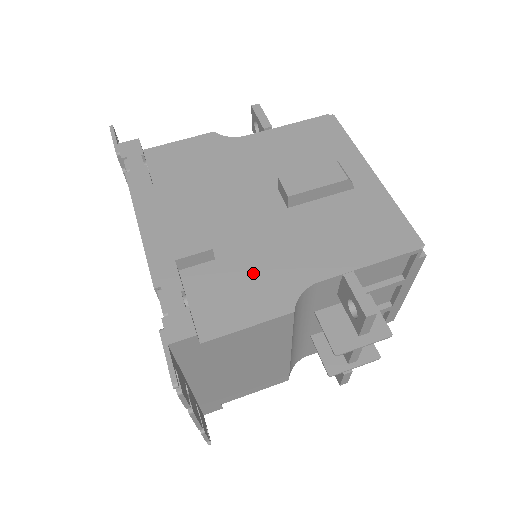
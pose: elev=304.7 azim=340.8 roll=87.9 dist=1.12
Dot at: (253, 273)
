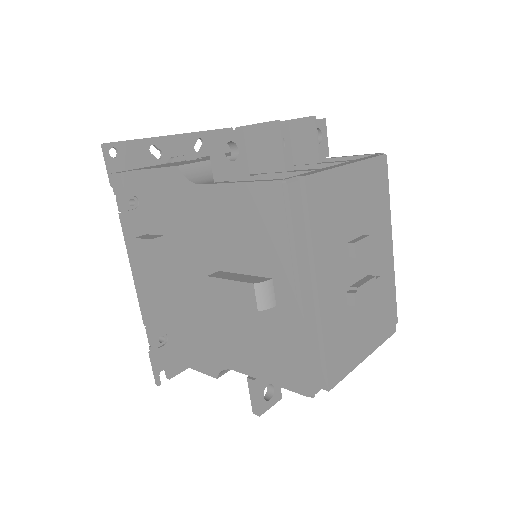
Dot at: (198, 337)
